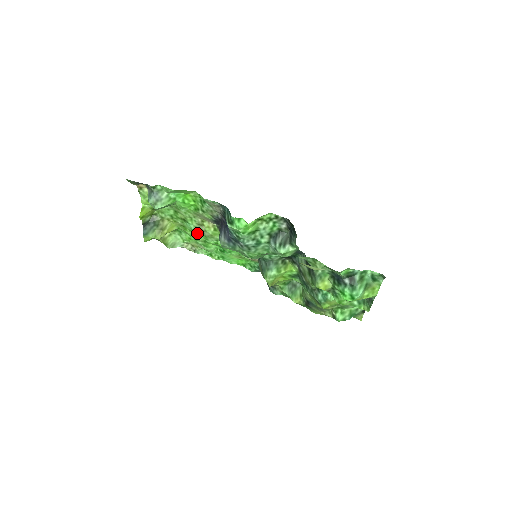
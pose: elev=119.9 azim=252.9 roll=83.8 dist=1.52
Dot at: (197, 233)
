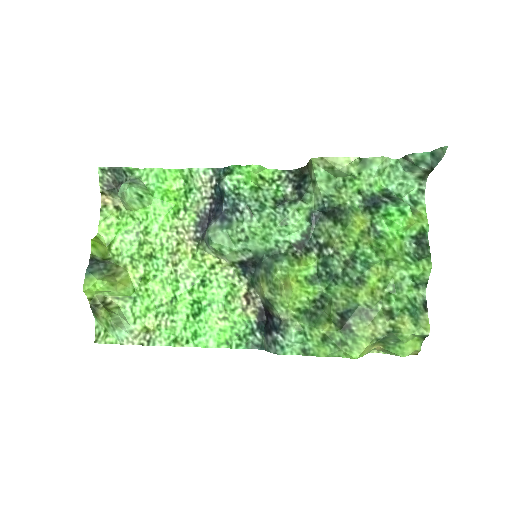
Dot at: (164, 282)
